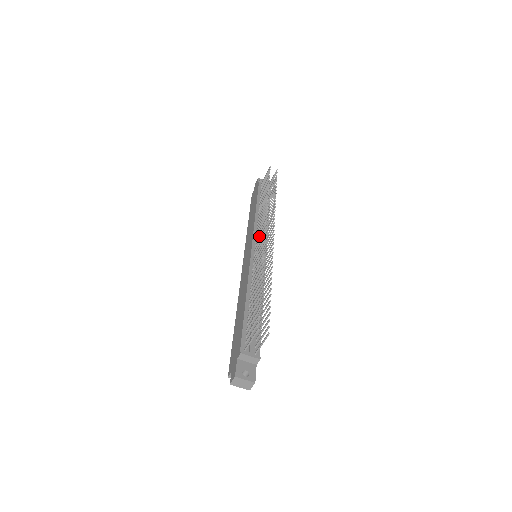
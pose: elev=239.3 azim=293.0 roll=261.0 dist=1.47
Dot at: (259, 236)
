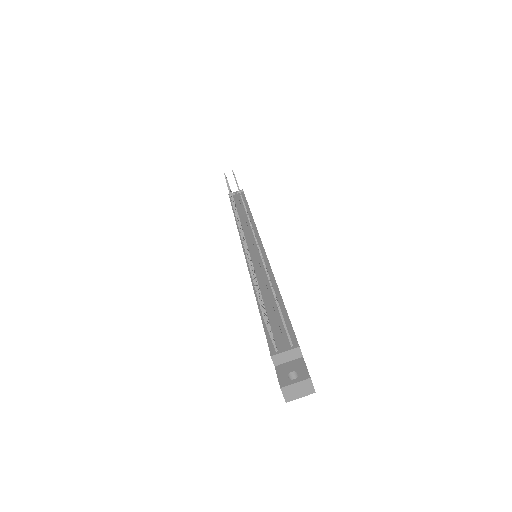
Dot at: occluded
